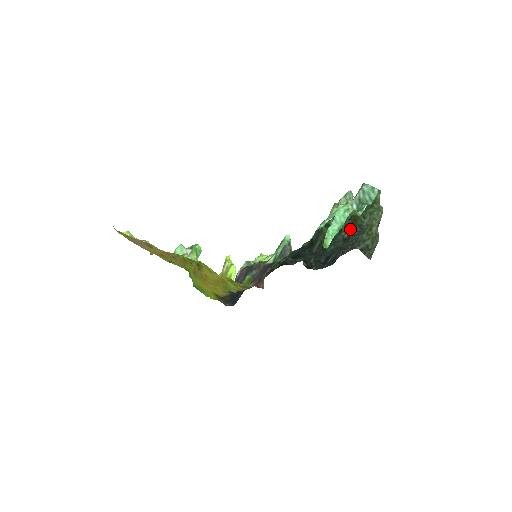
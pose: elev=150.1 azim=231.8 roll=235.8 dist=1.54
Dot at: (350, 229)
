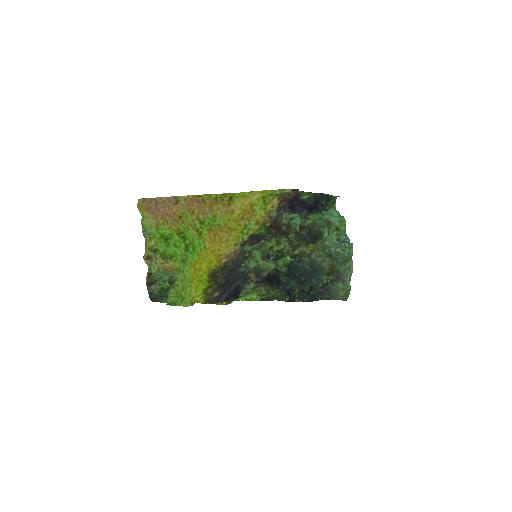
Dot at: (329, 275)
